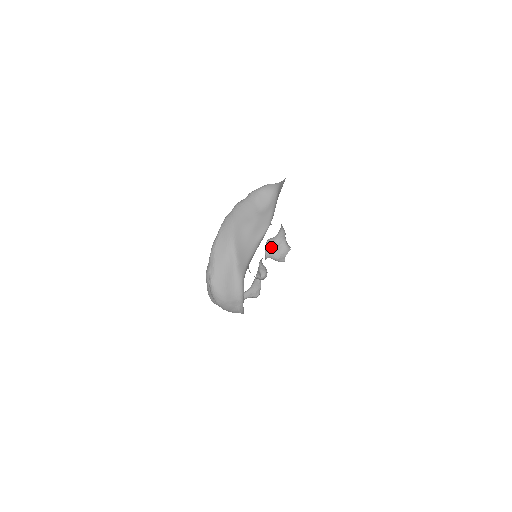
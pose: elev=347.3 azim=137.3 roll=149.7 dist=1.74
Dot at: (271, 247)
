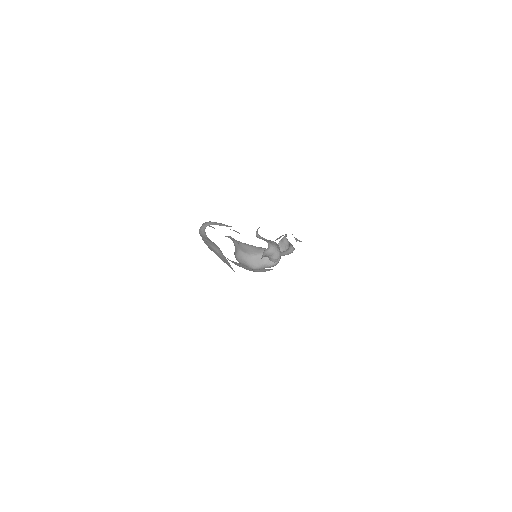
Dot at: occluded
